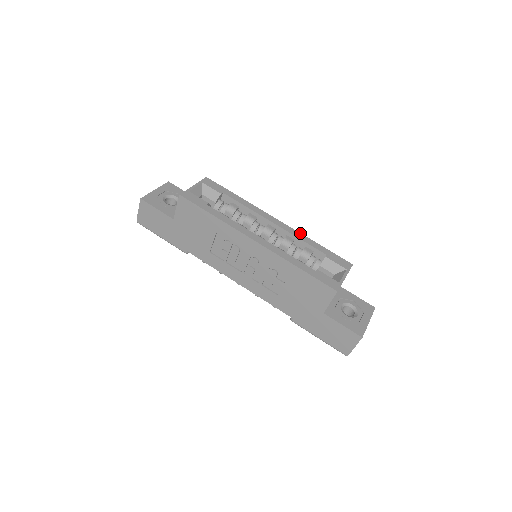
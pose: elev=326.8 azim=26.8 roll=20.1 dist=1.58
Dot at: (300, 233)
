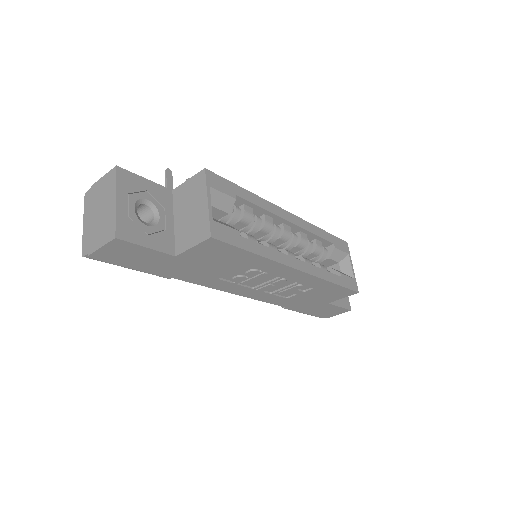
Dot at: (310, 223)
